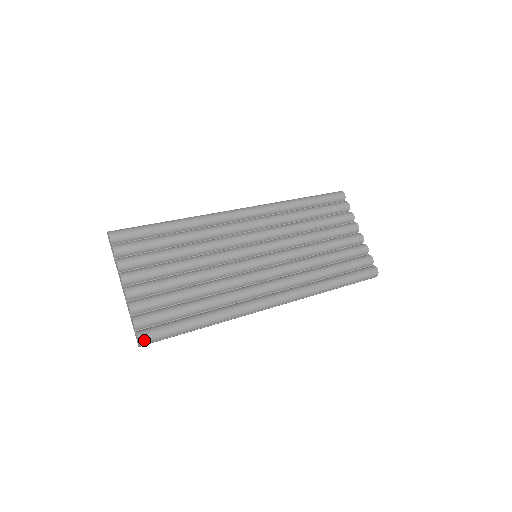
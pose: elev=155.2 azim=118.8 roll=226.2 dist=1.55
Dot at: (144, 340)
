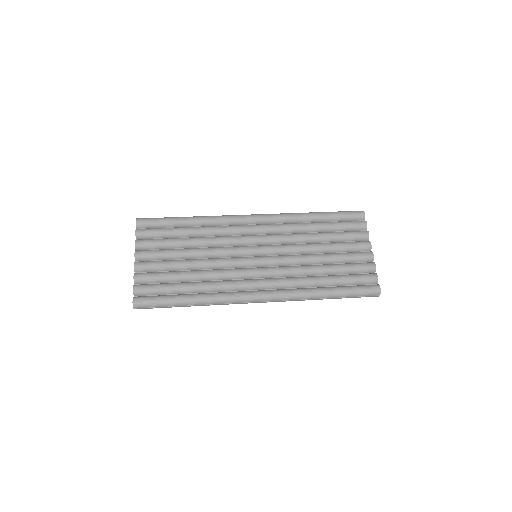
Dot at: (137, 304)
